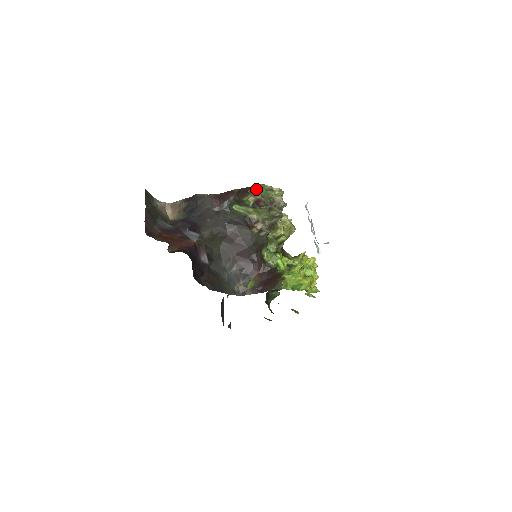
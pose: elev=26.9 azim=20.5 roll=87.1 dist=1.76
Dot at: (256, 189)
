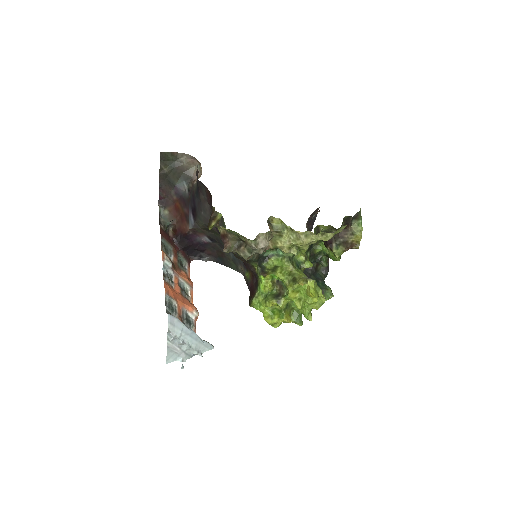
Dot at: occluded
